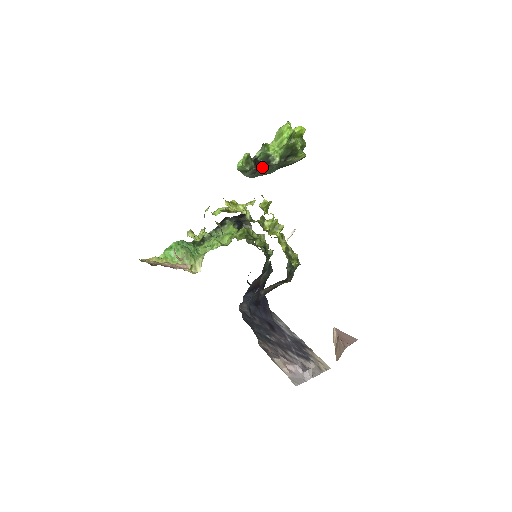
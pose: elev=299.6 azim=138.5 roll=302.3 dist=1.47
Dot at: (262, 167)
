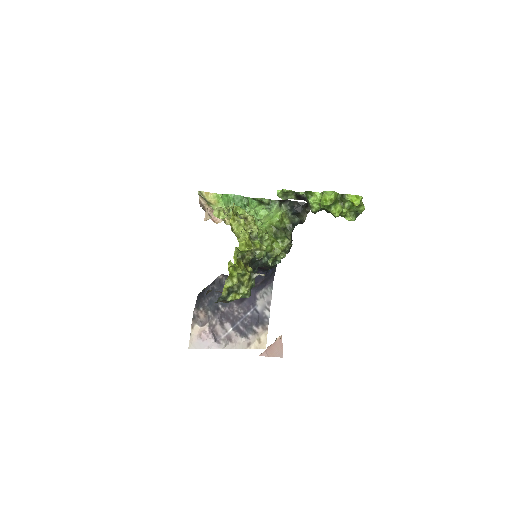
Dot at: occluded
